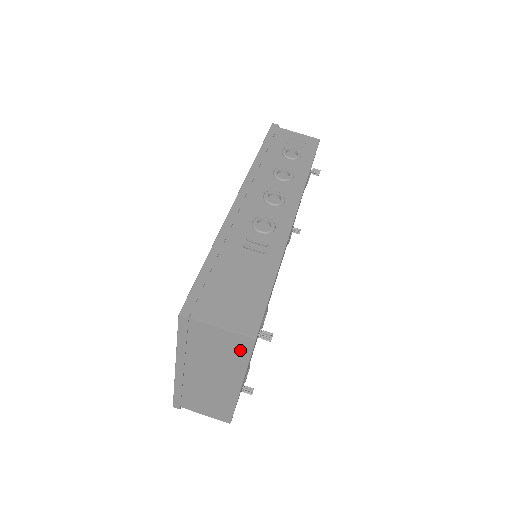
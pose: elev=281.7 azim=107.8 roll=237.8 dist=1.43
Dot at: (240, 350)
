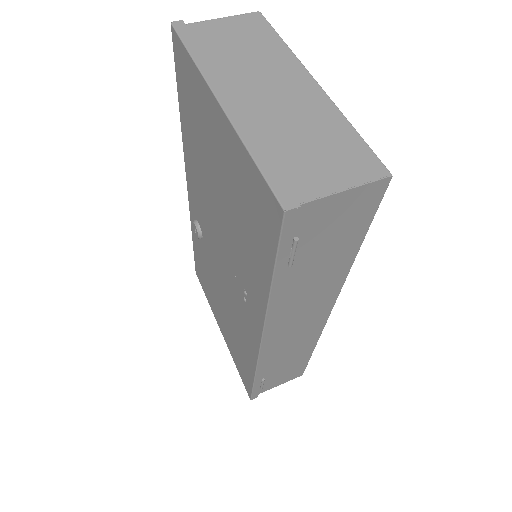
Dot at: (259, 30)
